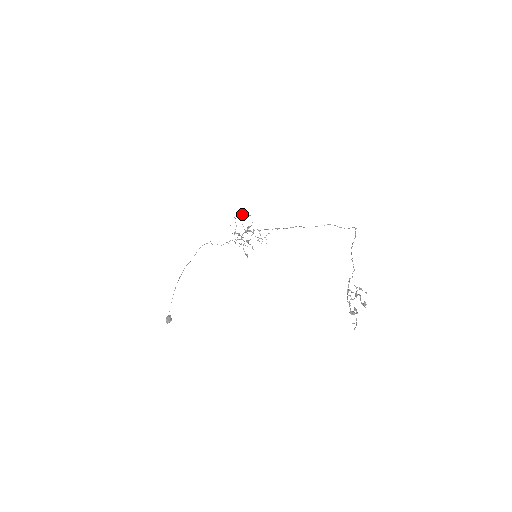
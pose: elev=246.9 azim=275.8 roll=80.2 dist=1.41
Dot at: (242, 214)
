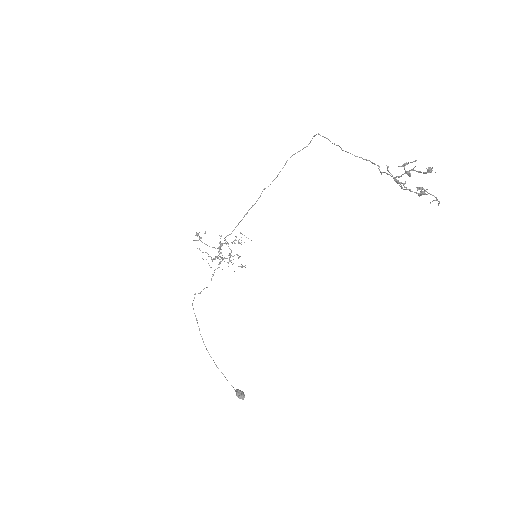
Dot at: occluded
